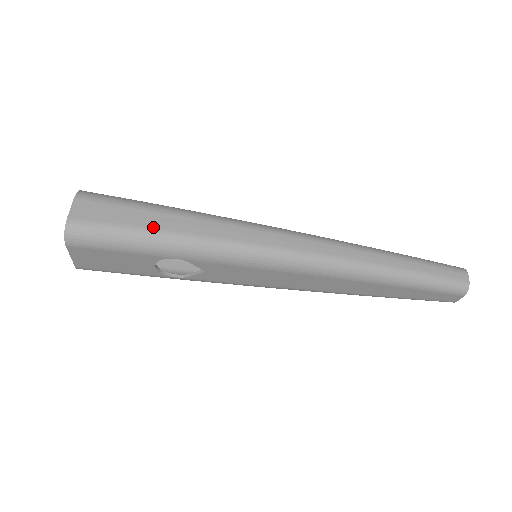
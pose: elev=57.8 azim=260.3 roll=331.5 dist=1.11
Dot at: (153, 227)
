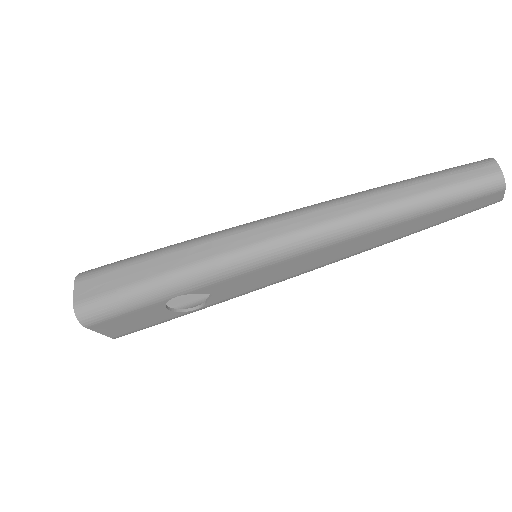
Dot at: (141, 279)
